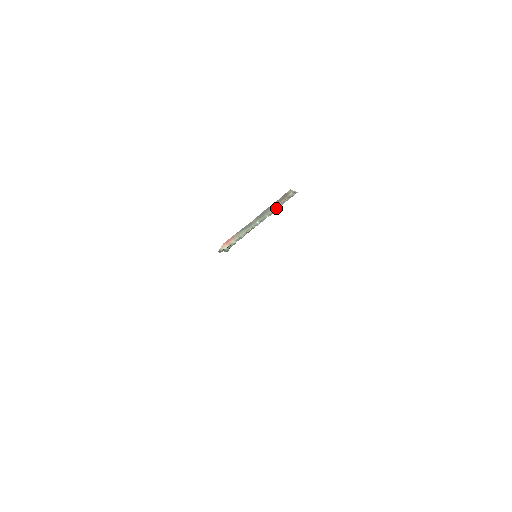
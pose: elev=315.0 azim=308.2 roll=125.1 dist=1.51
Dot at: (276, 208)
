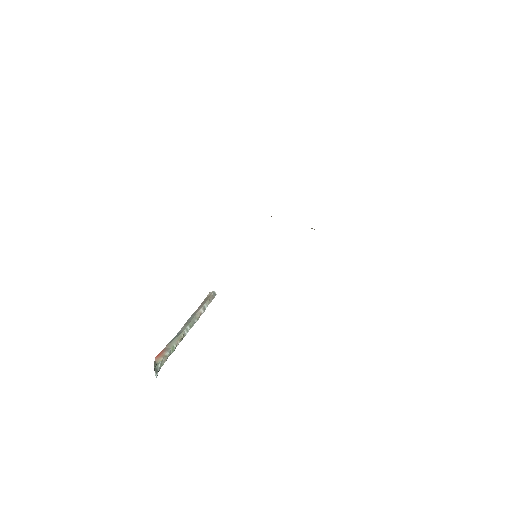
Dot at: (202, 310)
